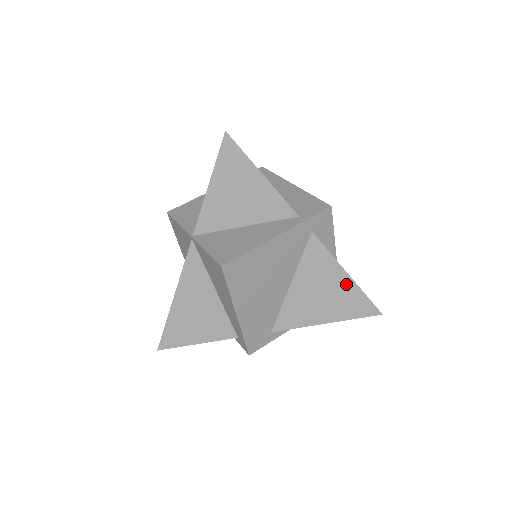
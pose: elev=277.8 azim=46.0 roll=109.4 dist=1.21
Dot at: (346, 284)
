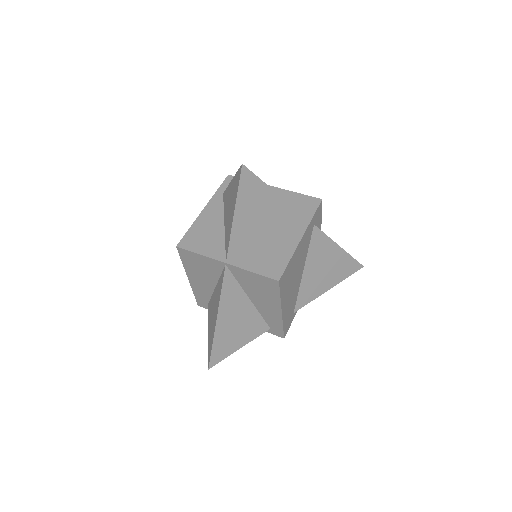
Dot at: (340, 255)
